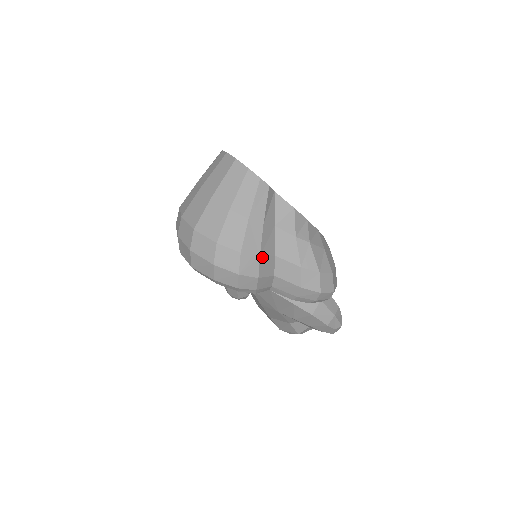
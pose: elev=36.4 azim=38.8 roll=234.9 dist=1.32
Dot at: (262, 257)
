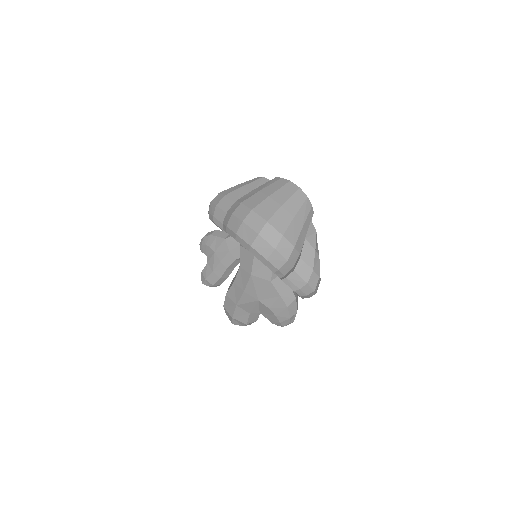
Dot at: occluded
